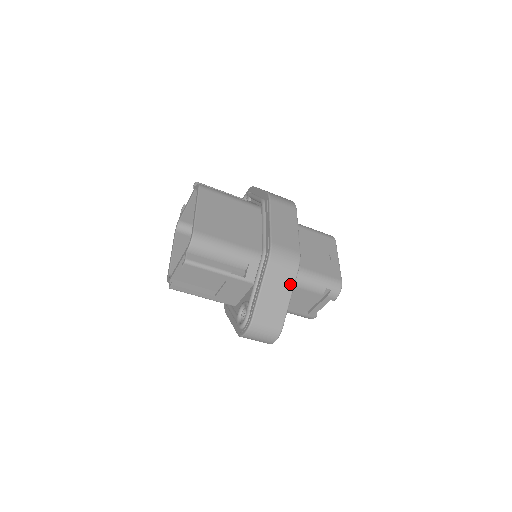
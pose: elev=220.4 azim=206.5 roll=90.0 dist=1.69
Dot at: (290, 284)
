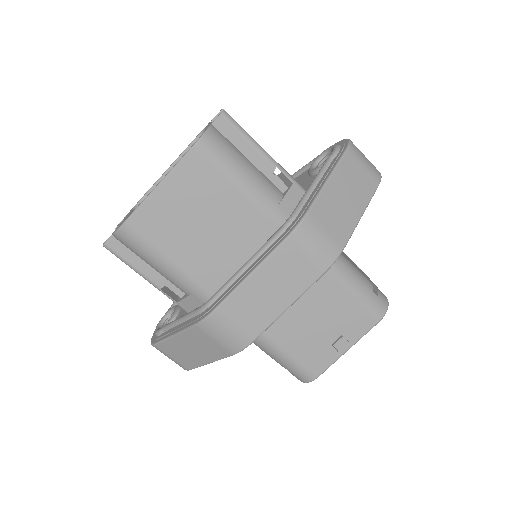
Dot at: (215, 356)
